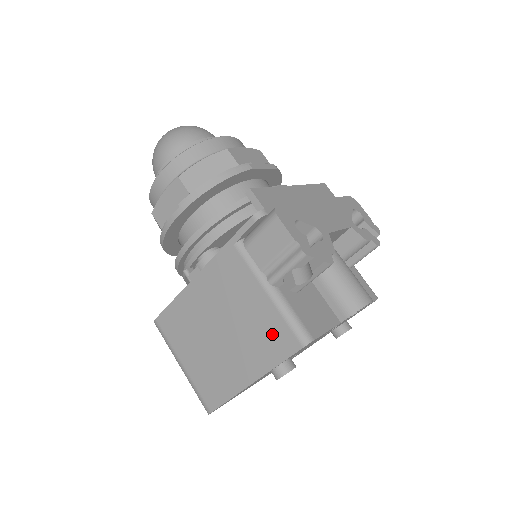
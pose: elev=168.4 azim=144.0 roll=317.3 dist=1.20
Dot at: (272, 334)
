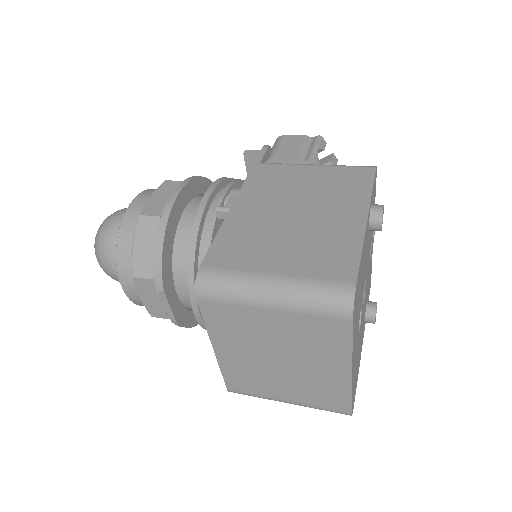
Dot at: (345, 179)
